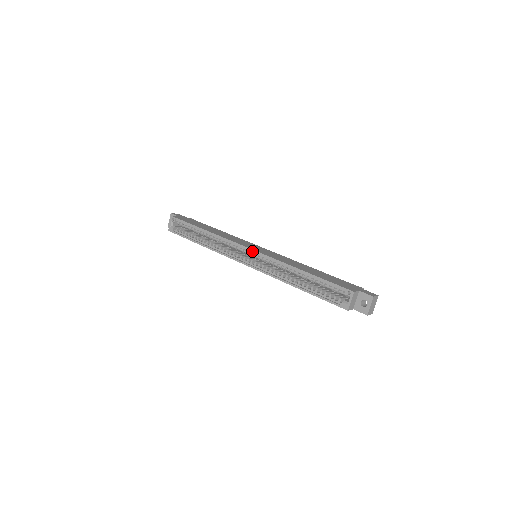
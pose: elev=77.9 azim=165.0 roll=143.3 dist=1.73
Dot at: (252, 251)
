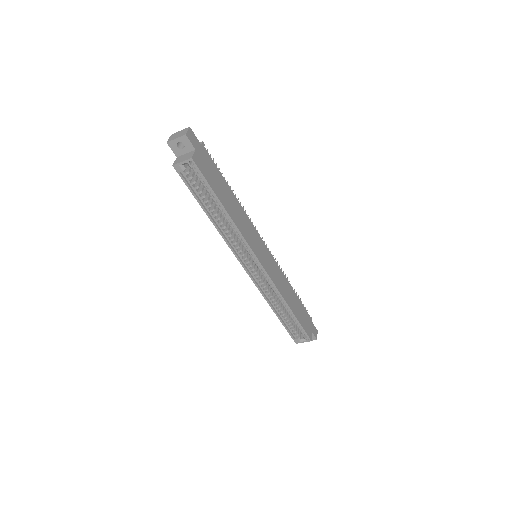
Dot at: (262, 268)
